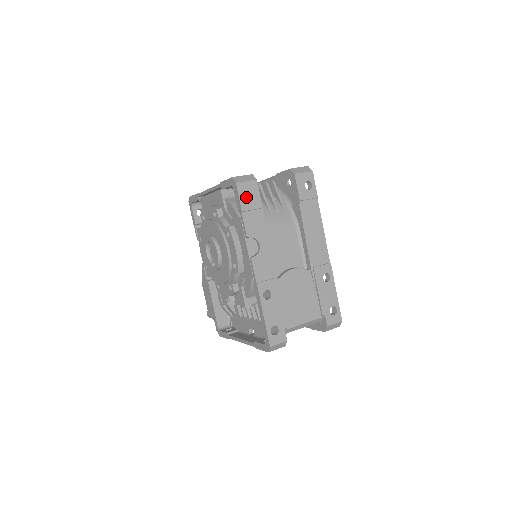
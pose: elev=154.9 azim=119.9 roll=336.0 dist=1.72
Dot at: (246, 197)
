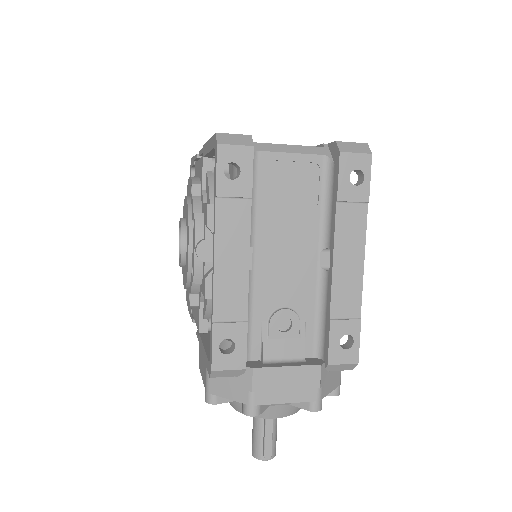
Dot at: occluded
